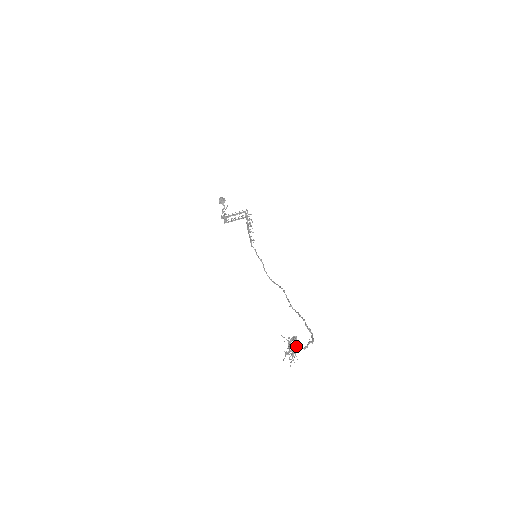
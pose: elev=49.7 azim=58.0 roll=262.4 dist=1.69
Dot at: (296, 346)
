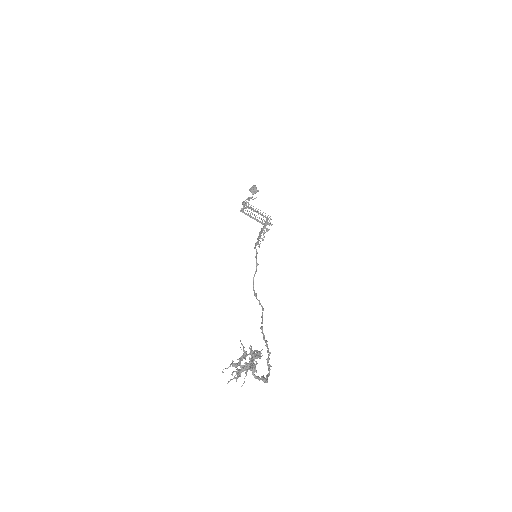
Dot at: occluded
